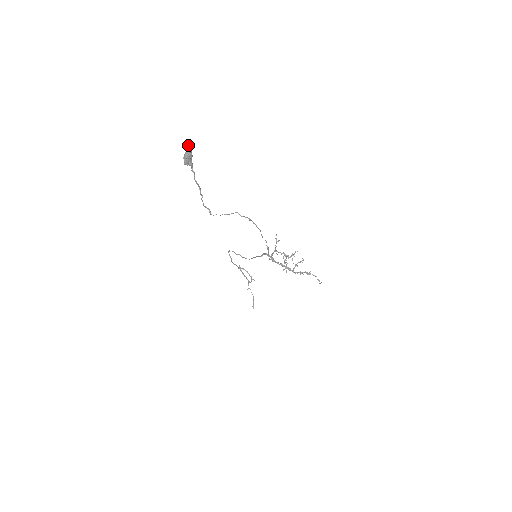
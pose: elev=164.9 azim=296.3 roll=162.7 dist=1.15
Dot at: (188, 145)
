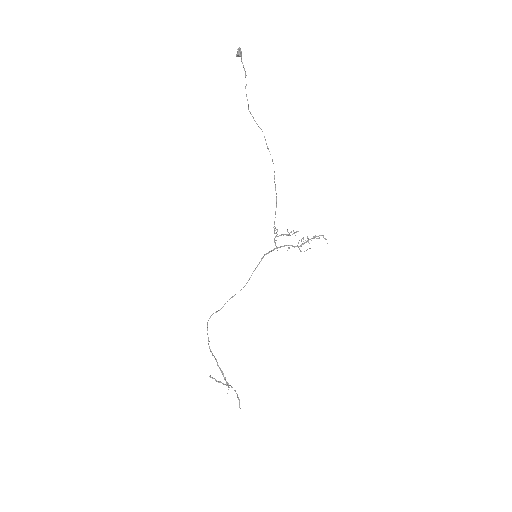
Dot at: (239, 47)
